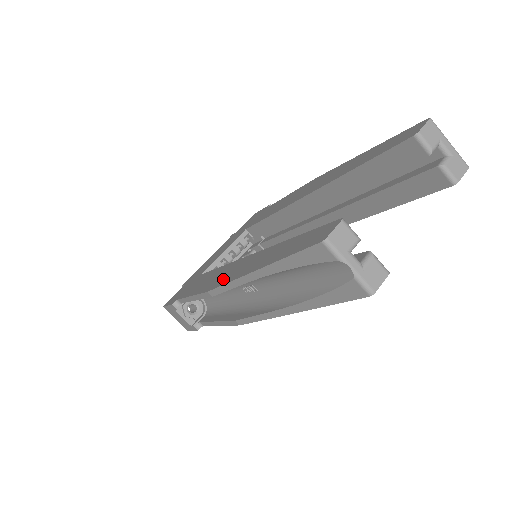
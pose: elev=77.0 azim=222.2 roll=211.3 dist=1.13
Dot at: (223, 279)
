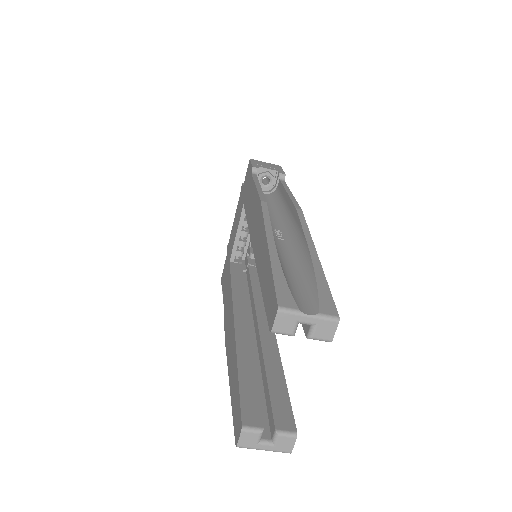
Dot at: (227, 339)
